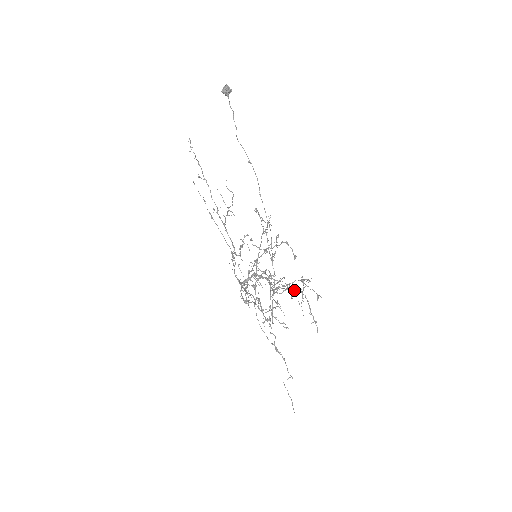
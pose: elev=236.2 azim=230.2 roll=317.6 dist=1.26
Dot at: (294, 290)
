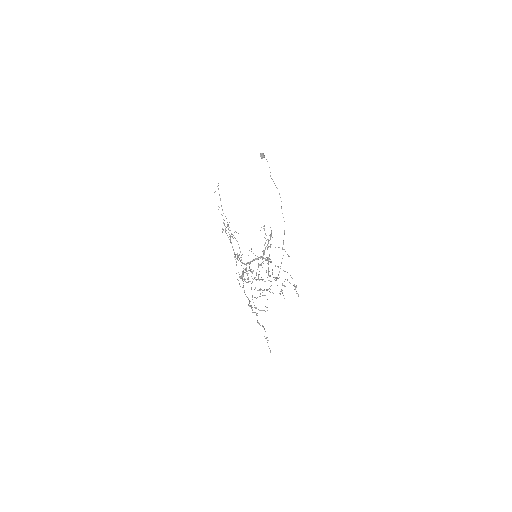
Dot at: (272, 292)
